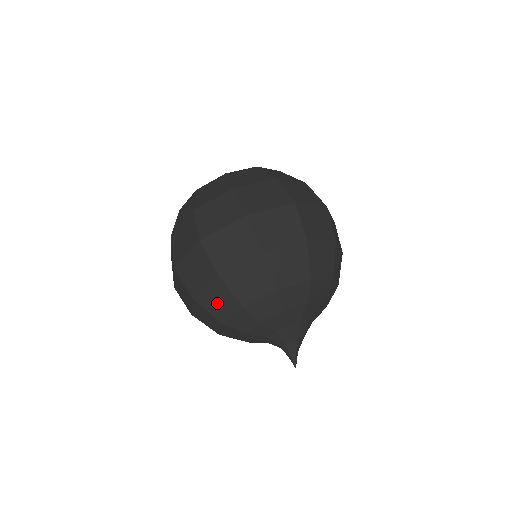
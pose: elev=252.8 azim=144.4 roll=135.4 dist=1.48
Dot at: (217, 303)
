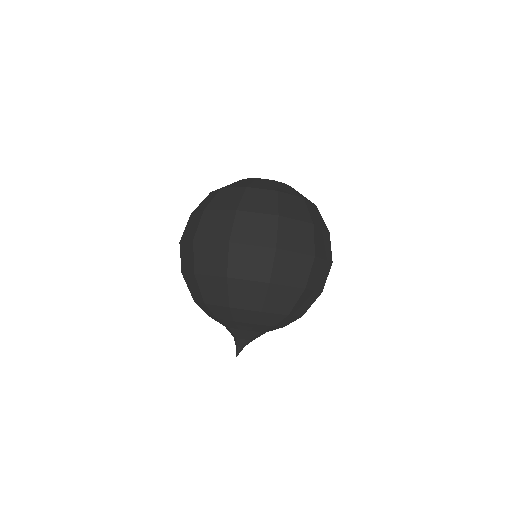
Dot at: (193, 288)
